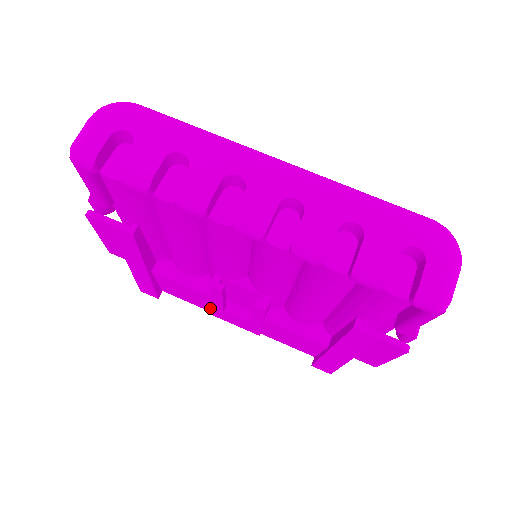
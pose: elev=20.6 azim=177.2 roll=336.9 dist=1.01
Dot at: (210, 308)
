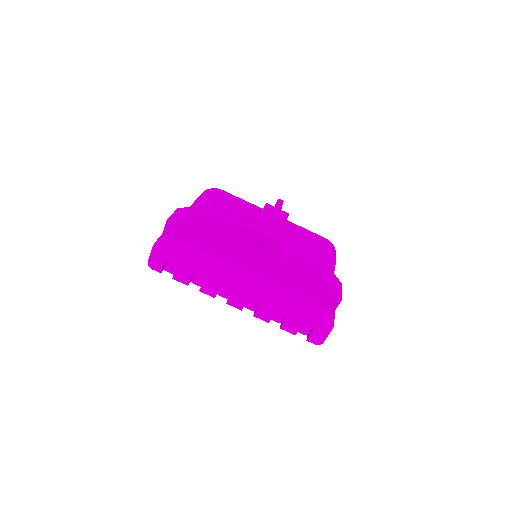
Dot at: occluded
